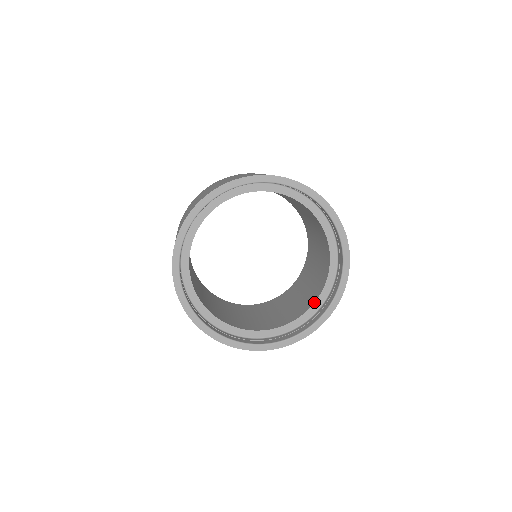
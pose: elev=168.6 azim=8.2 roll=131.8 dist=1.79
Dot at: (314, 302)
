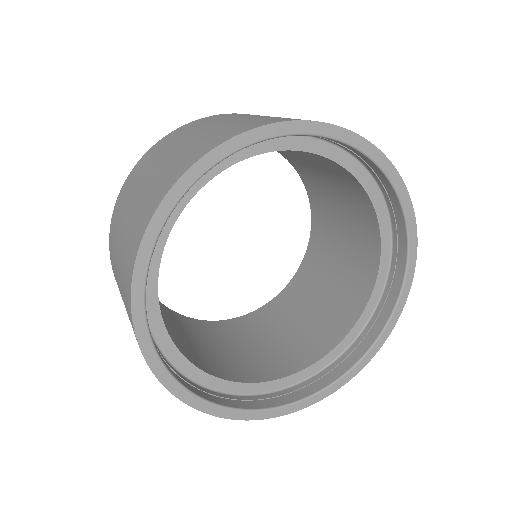
Dot at: (372, 291)
